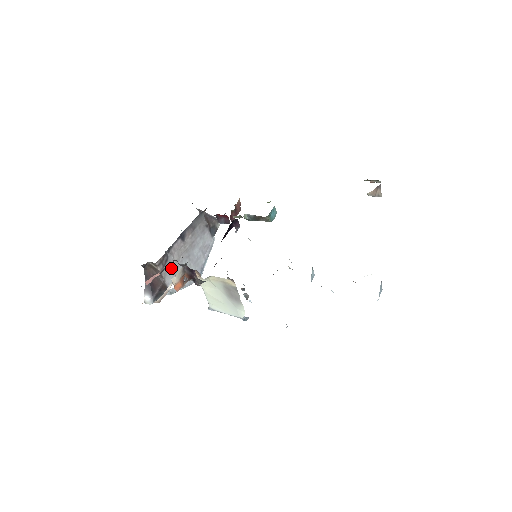
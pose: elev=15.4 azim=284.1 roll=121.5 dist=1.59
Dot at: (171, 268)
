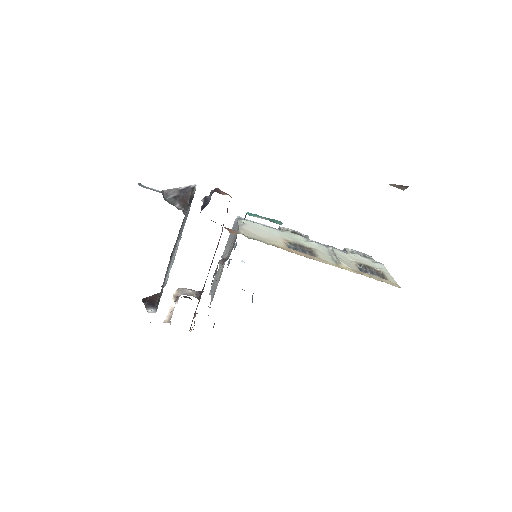
Dot at: occluded
